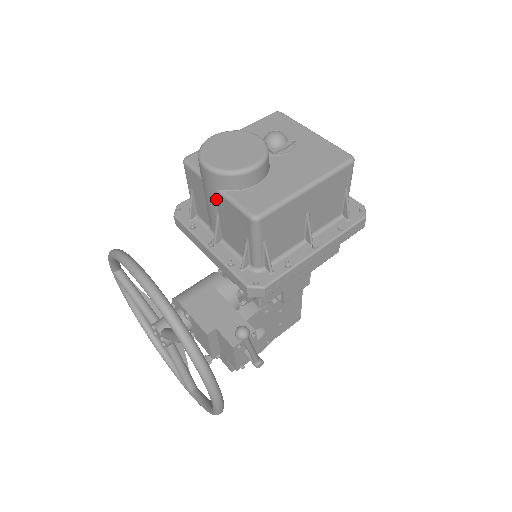
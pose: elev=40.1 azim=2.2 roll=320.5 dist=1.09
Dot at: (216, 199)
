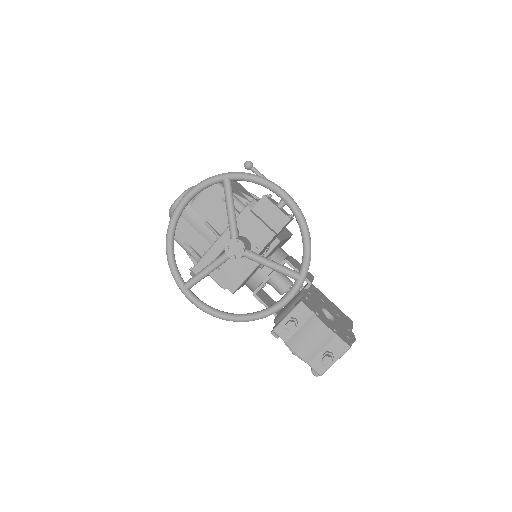
Dot at: (195, 211)
